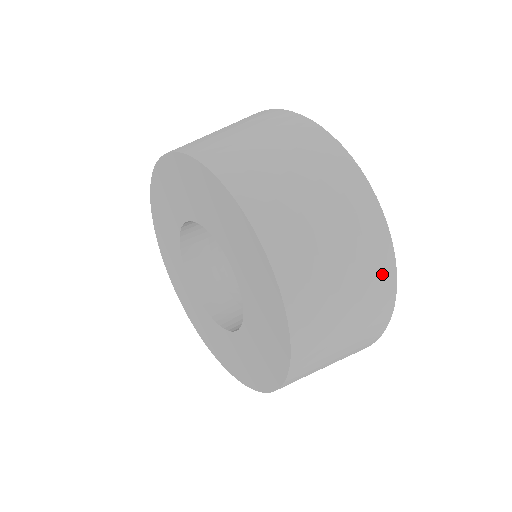
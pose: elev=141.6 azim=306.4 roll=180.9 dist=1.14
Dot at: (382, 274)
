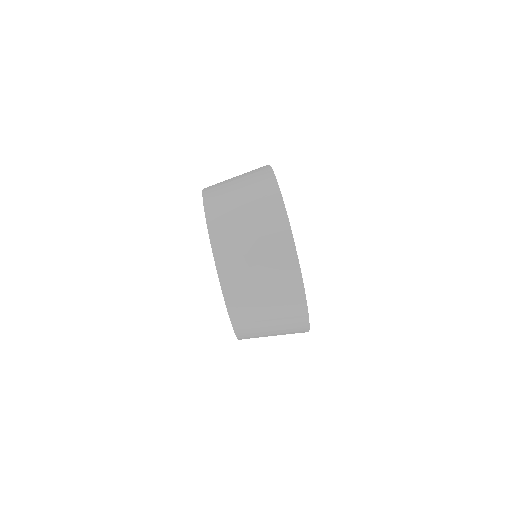
Dot at: (299, 328)
